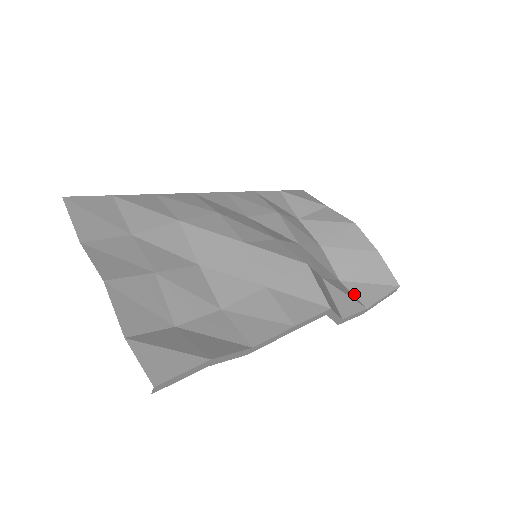
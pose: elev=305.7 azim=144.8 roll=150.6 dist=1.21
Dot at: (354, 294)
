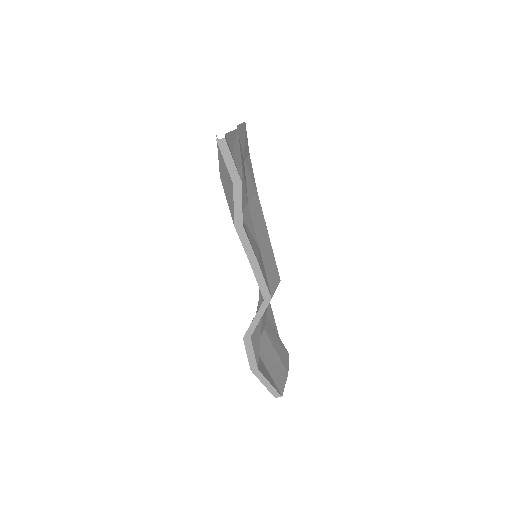
Dot at: occluded
